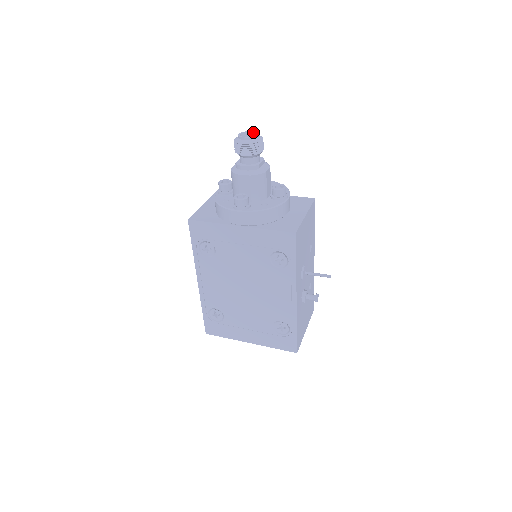
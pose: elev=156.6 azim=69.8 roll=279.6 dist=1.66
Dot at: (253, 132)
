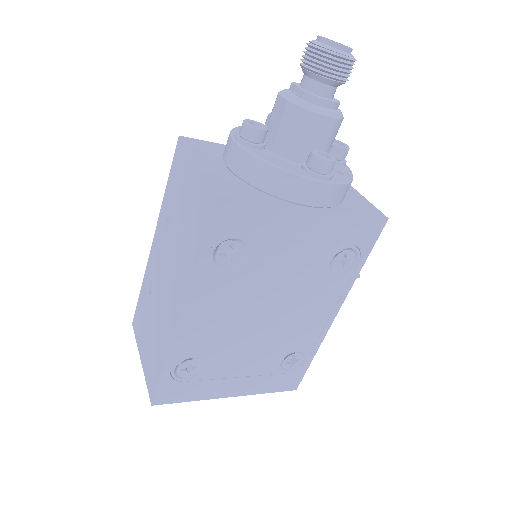
Dot at: (331, 40)
